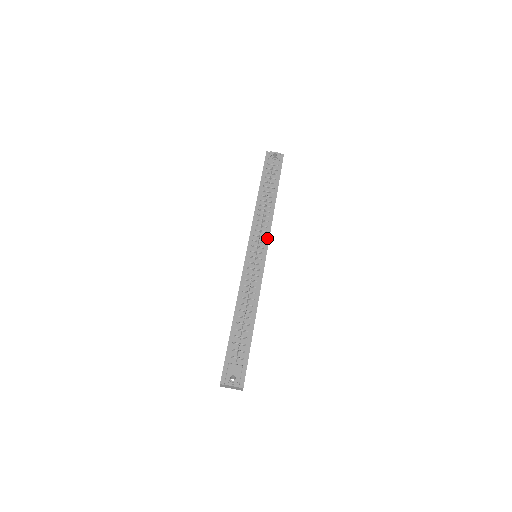
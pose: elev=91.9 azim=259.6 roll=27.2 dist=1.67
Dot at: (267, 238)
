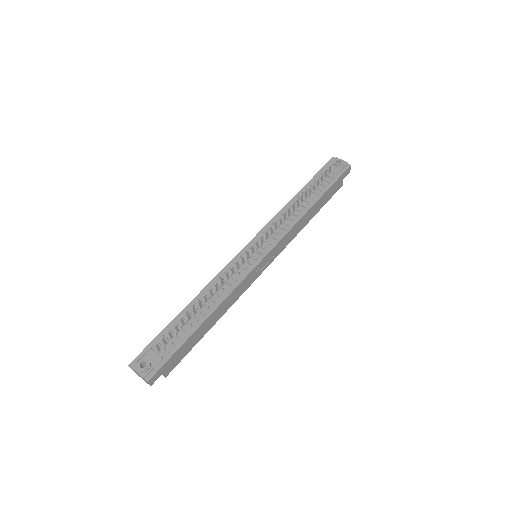
Dot at: (276, 241)
